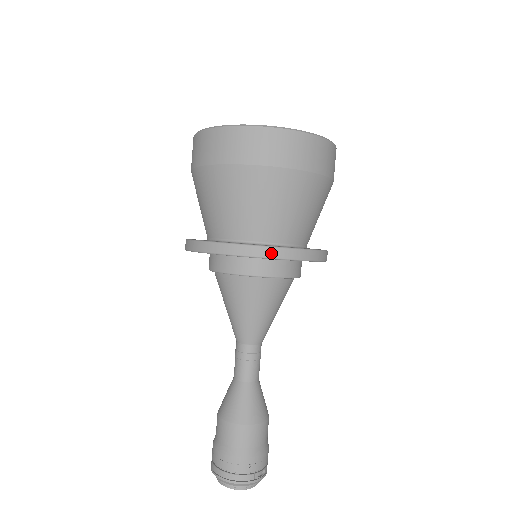
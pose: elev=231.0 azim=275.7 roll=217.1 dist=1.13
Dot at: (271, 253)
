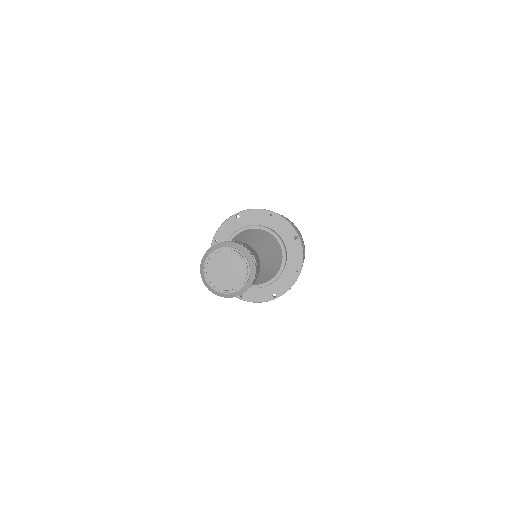
Dot at: (277, 214)
